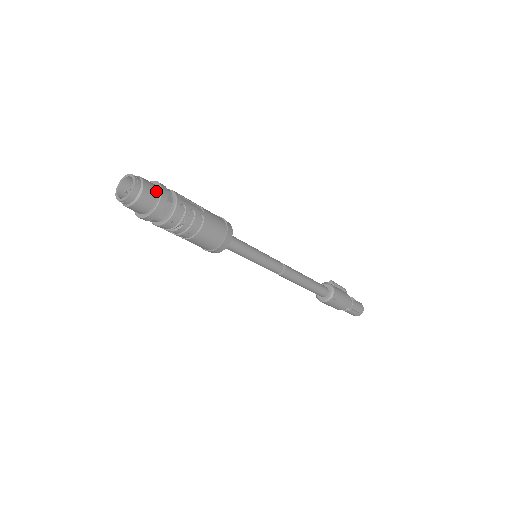
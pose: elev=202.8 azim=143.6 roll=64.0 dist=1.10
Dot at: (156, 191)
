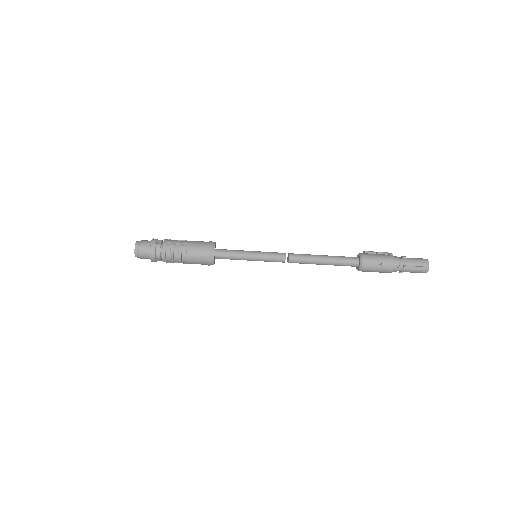
Dot at: (150, 242)
